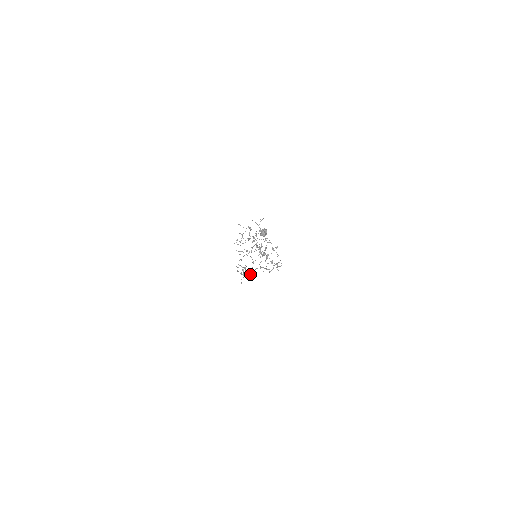
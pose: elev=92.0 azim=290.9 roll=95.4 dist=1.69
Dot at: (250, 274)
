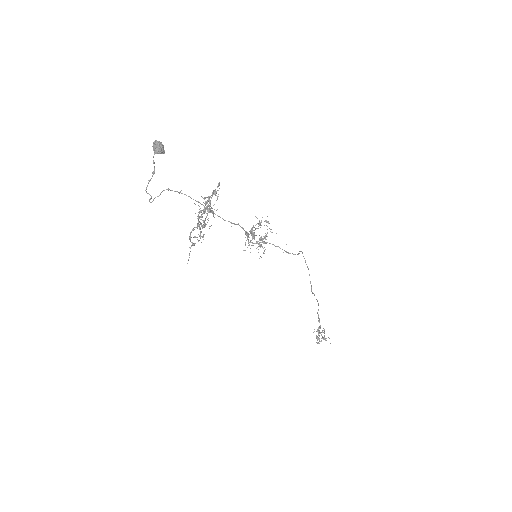
Dot at: (319, 328)
